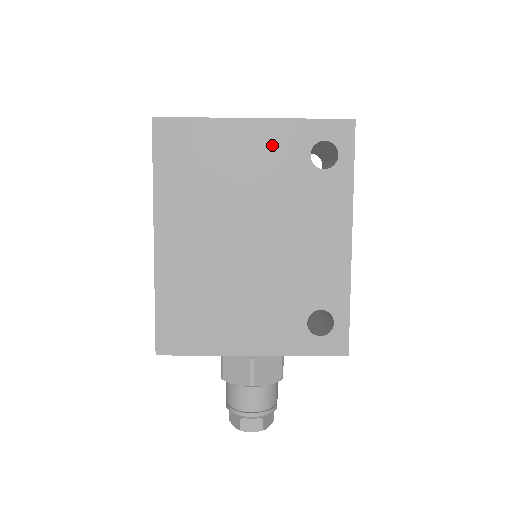
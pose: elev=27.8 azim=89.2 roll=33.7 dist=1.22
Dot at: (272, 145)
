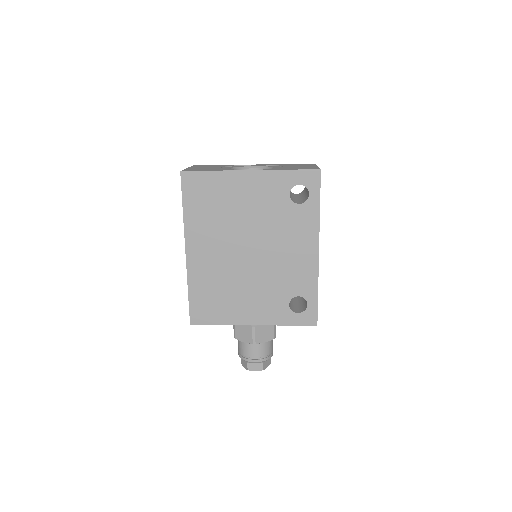
Dot at: (263, 188)
